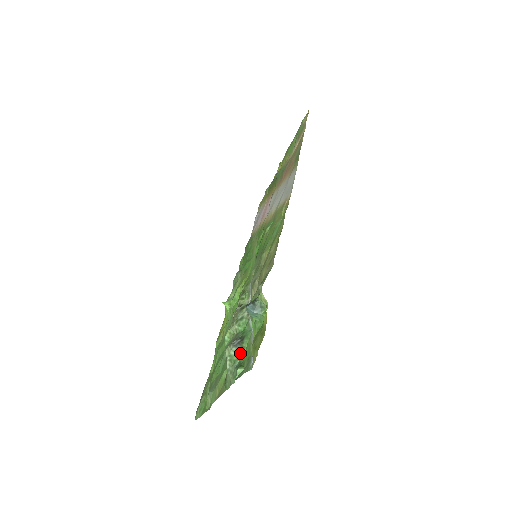
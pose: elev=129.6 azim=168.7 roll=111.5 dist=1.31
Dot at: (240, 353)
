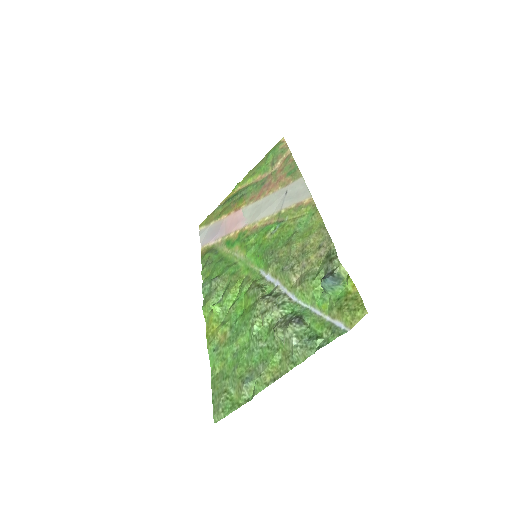
Dot at: (305, 329)
